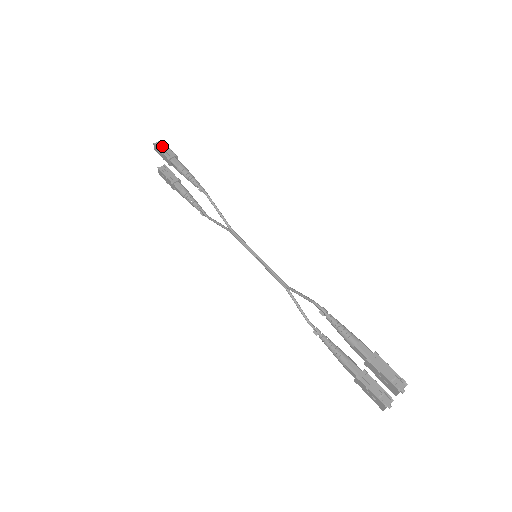
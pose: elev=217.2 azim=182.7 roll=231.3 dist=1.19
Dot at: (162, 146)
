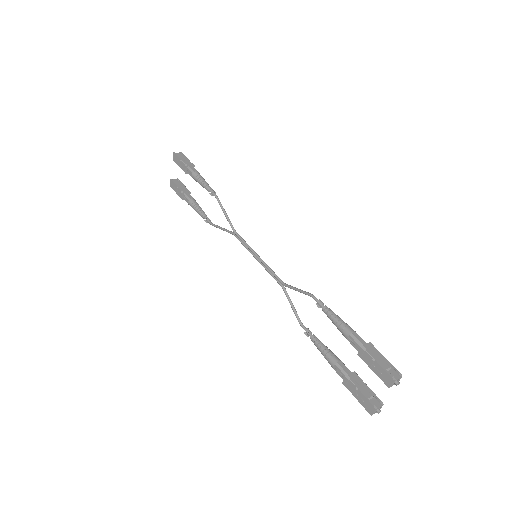
Dot at: (181, 156)
